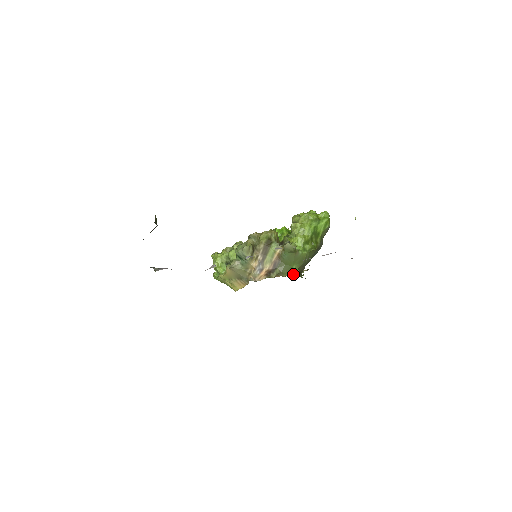
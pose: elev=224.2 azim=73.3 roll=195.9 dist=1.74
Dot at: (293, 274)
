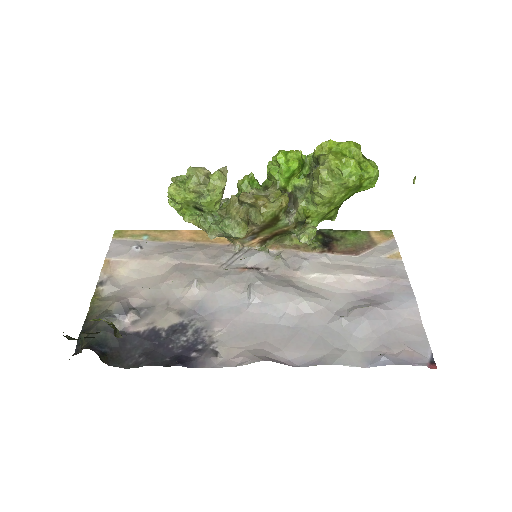
Dot at: occluded
